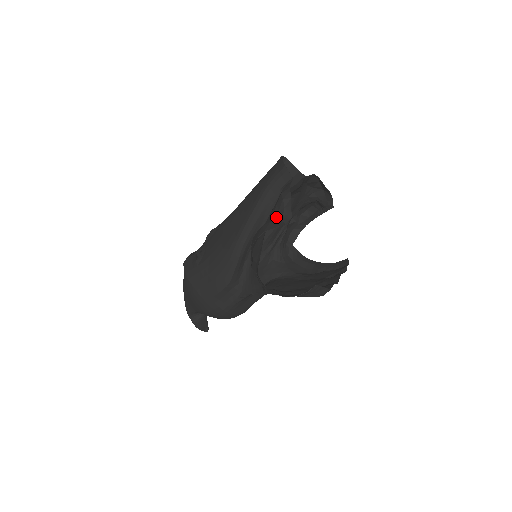
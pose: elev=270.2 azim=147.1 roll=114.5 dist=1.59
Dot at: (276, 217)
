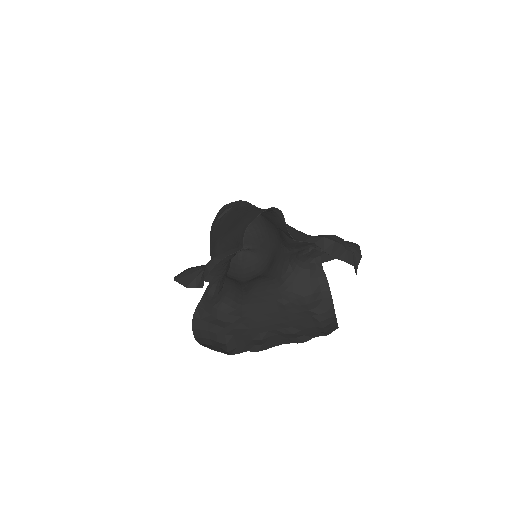
Dot at: (198, 274)
